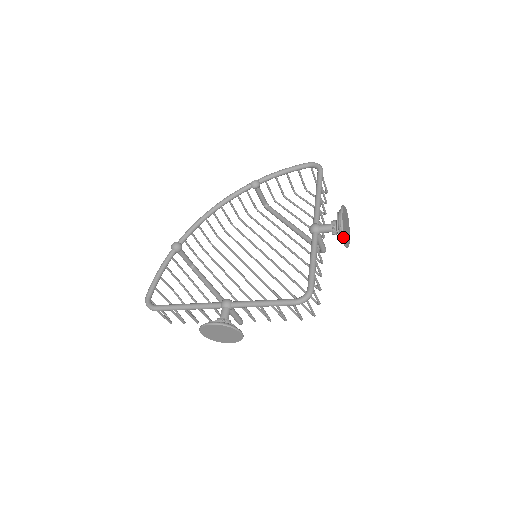
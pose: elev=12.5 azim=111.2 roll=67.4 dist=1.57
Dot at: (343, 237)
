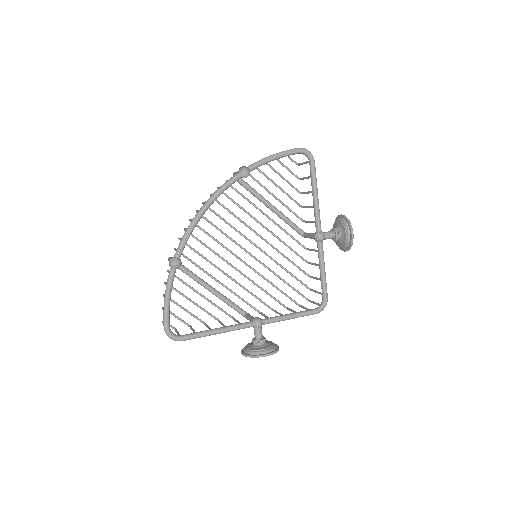
Dot at: (348, 250)
